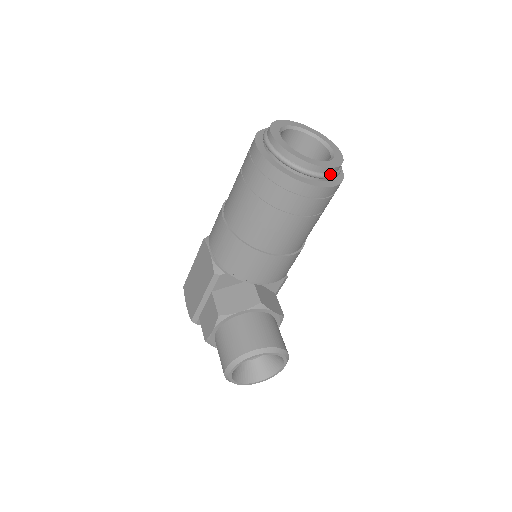
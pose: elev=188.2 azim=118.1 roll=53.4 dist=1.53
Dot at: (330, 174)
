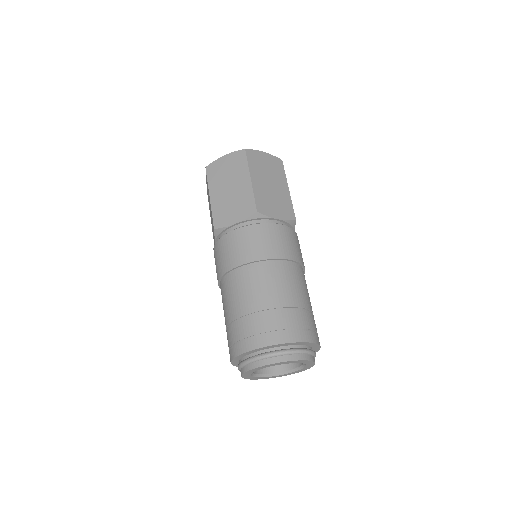
Dot at: occluded
